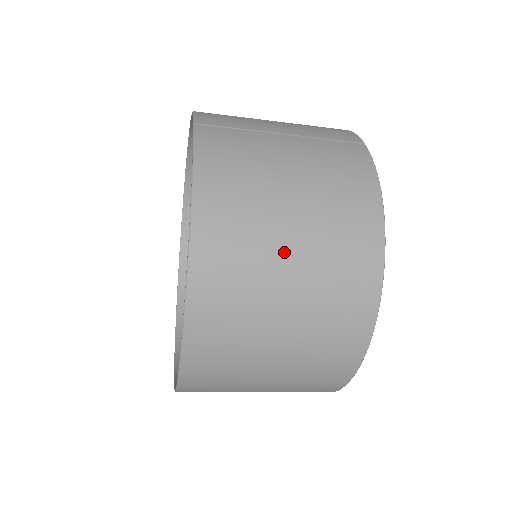
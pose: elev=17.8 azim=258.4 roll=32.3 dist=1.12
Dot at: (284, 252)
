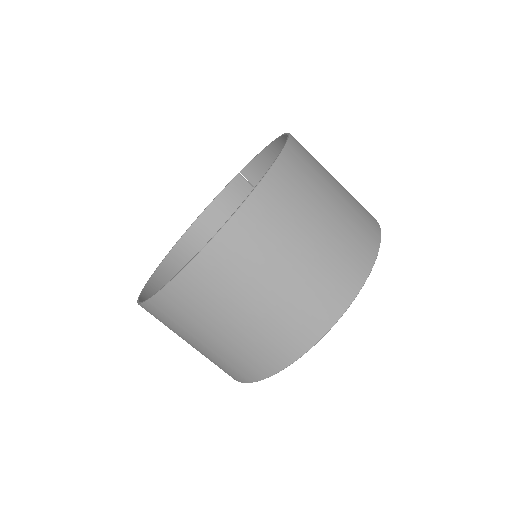
Dot at: occluded
